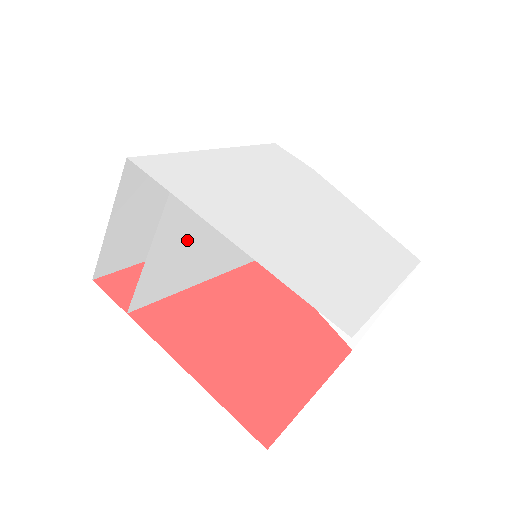
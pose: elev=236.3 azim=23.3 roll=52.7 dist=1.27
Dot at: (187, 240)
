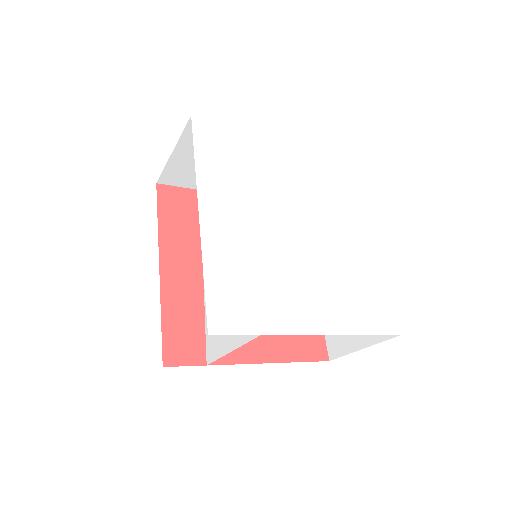
Dot at: occluded
